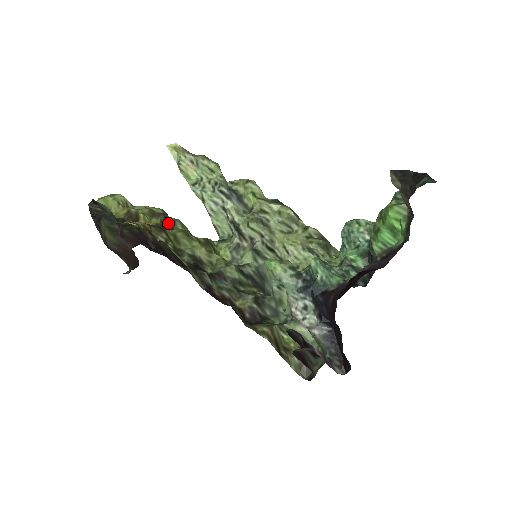
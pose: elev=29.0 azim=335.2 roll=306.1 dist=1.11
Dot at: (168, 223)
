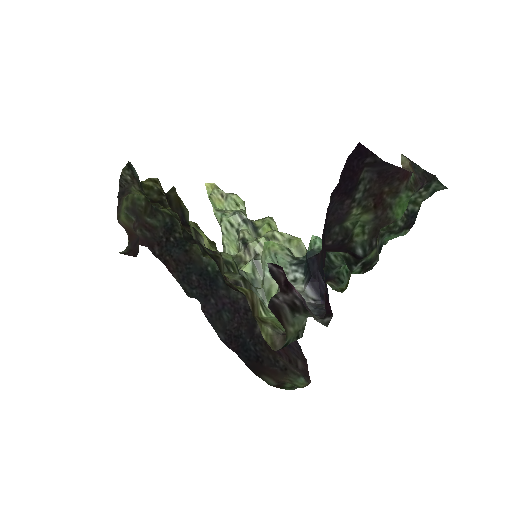
Dot at: occluded
